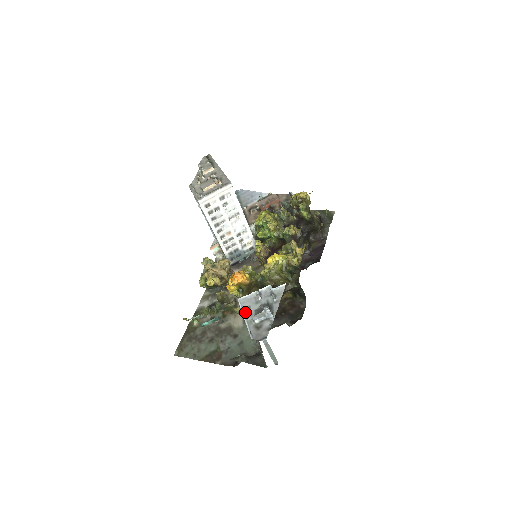
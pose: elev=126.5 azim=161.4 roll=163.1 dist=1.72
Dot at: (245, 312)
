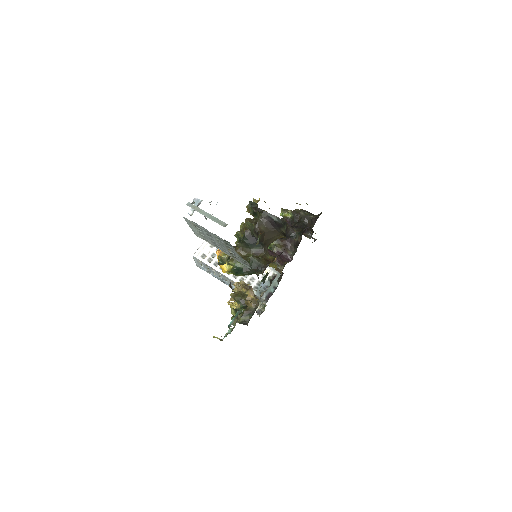
Dot at: occluded
